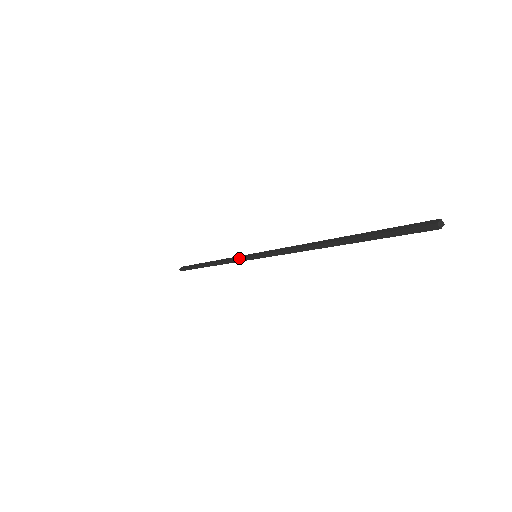
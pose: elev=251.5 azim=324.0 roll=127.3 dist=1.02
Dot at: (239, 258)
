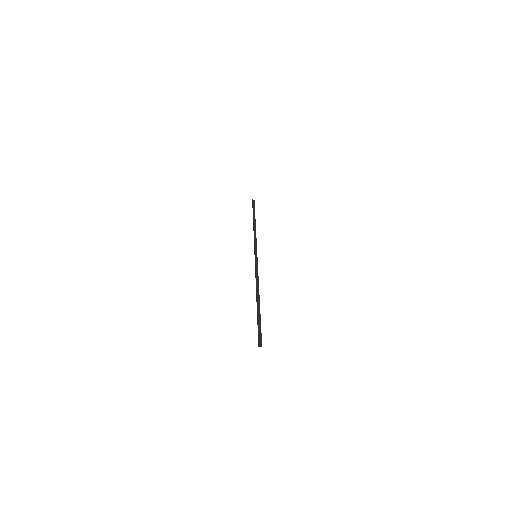
Dot at: (254, 248)
